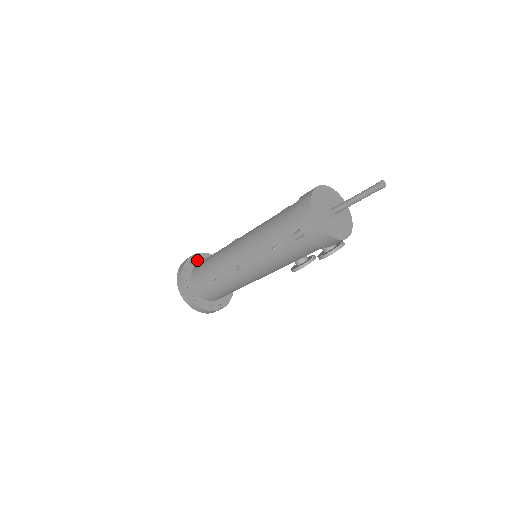
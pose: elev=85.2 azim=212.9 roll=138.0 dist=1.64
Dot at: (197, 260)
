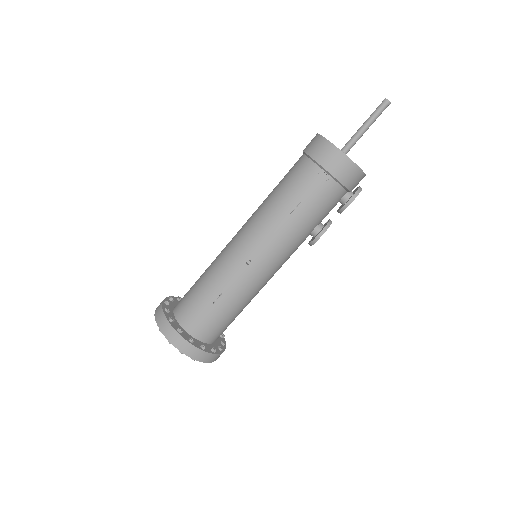
Dot at: (172, 303)
